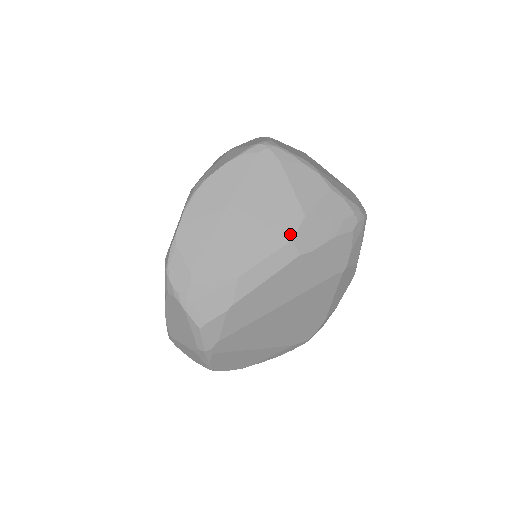
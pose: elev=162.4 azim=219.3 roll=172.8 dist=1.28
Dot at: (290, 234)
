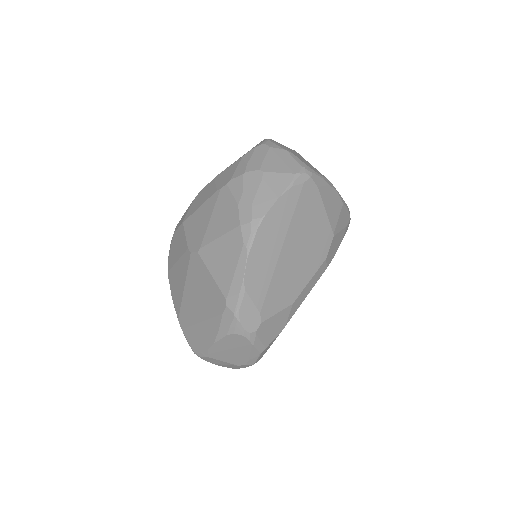
Dot at: (325, 254)
